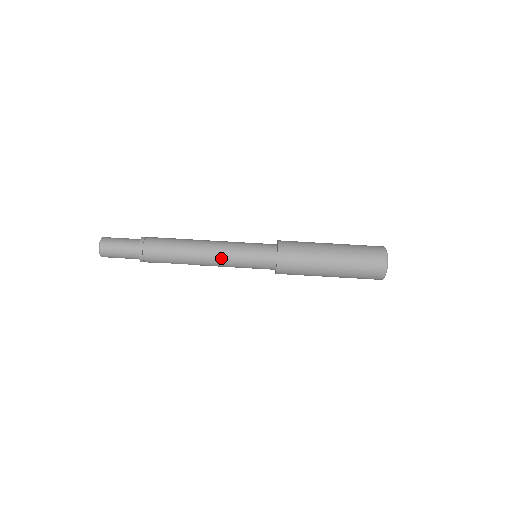
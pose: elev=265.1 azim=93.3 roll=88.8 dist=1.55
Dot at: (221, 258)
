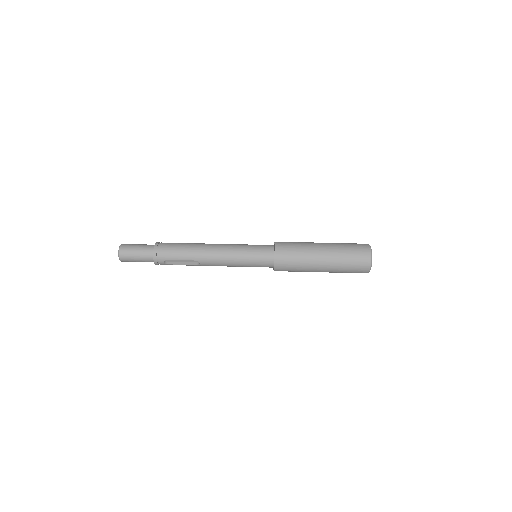
Dot at: (225, 250)
